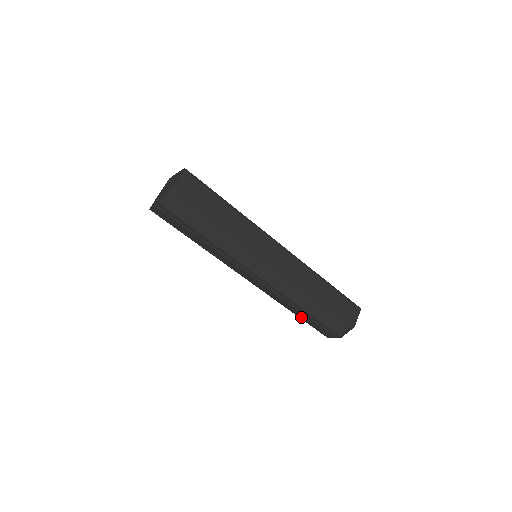
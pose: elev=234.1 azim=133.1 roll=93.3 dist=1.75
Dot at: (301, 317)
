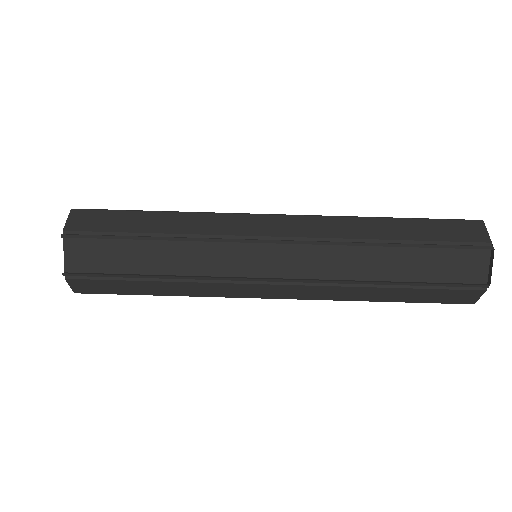
Dot at: (400, 299)
